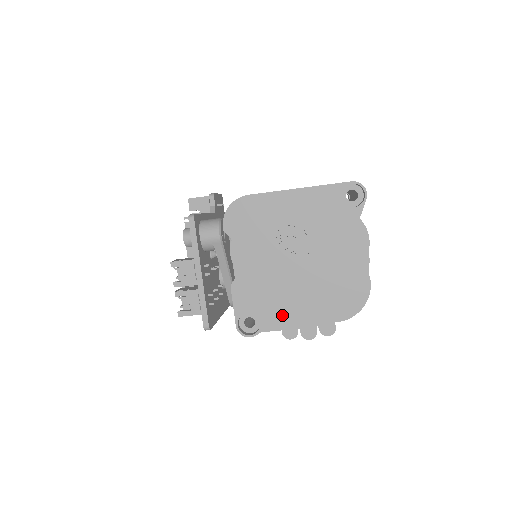
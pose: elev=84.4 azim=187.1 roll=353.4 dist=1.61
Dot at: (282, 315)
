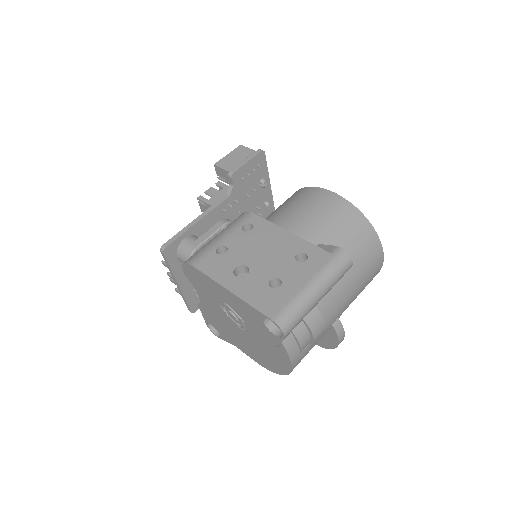
Dot at: (233, 343)
